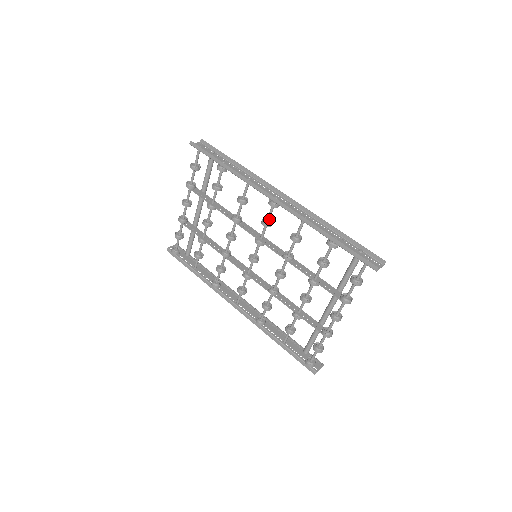
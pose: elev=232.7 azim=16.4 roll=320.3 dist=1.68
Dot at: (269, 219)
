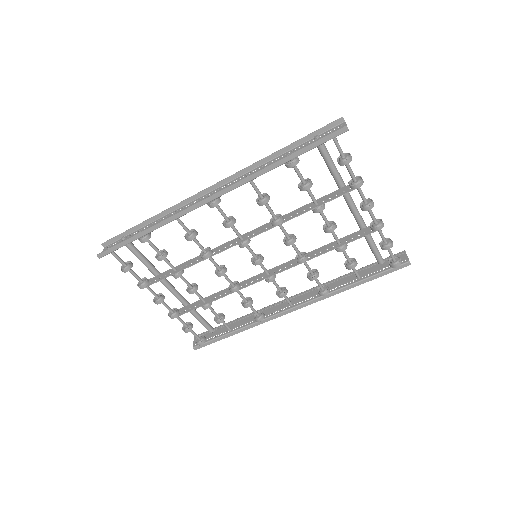
Dot at: (227, 218)
